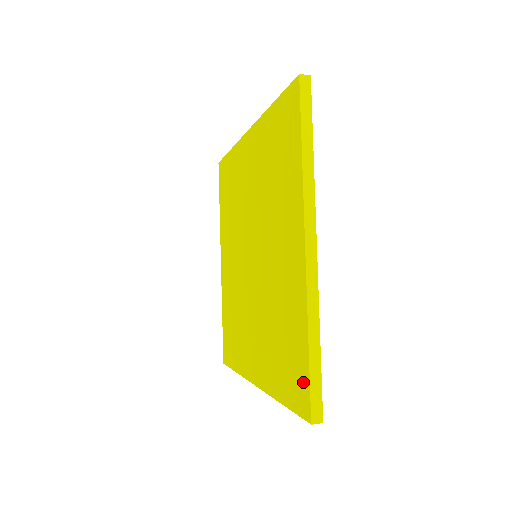
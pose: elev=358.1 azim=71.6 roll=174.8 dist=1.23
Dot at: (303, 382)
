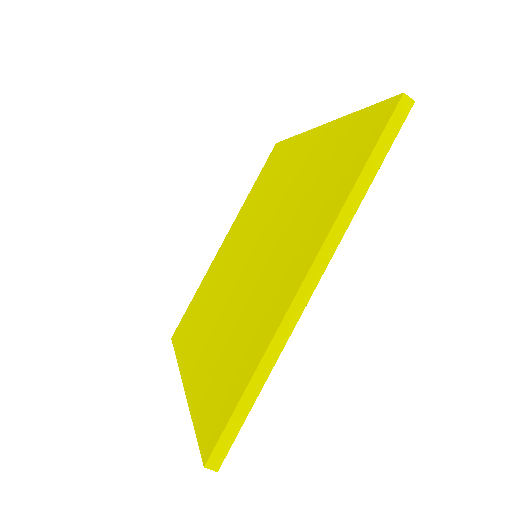
Dot at: (371, 117)
